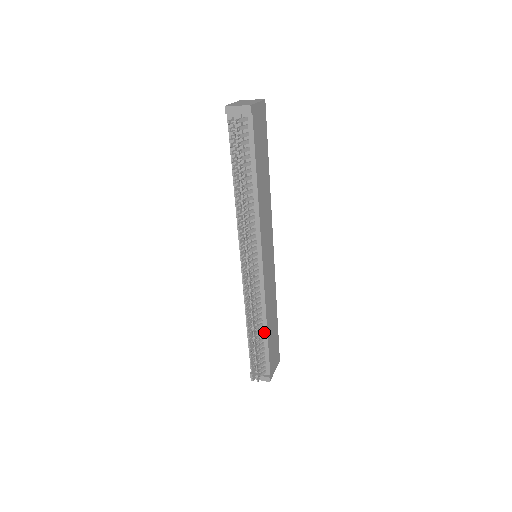
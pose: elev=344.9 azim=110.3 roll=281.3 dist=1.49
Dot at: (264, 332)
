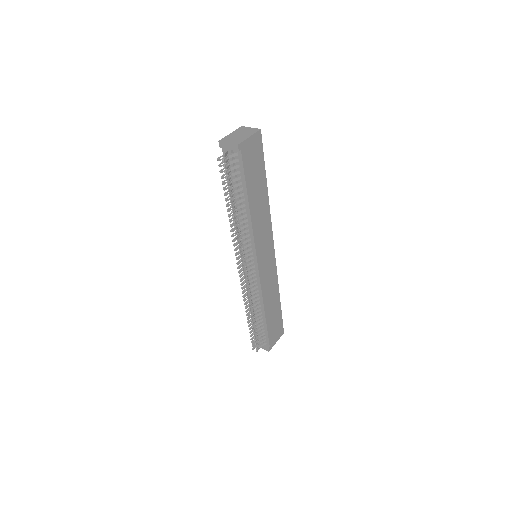
Dot at: (263, 315)
